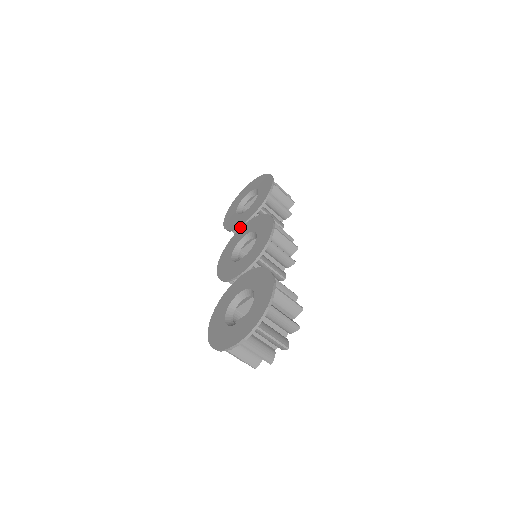
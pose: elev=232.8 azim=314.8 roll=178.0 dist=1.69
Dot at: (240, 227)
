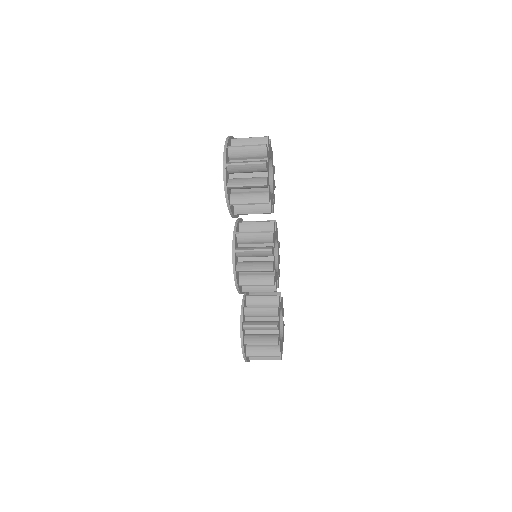
Dot at: occluded
